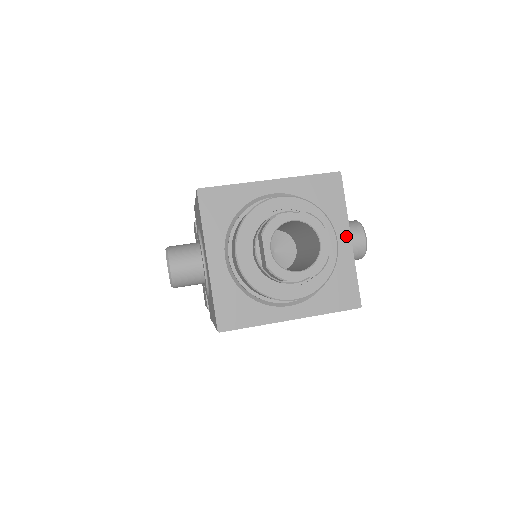
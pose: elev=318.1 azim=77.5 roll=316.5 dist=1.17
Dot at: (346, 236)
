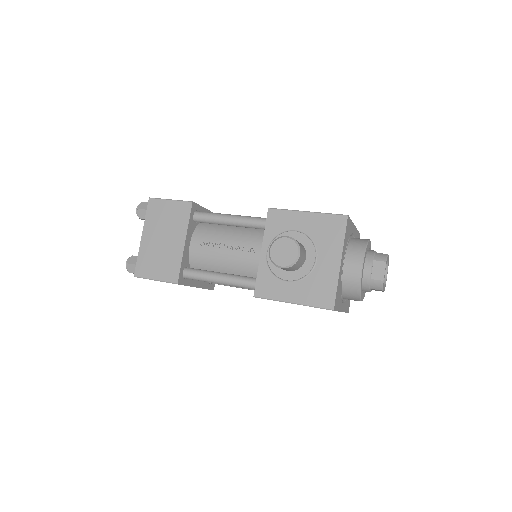
Dot at: occluded
